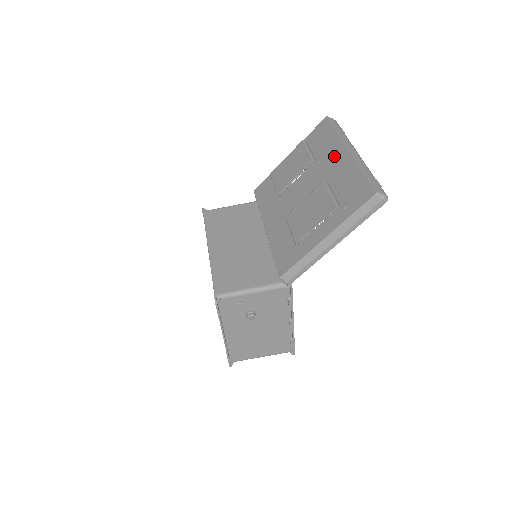
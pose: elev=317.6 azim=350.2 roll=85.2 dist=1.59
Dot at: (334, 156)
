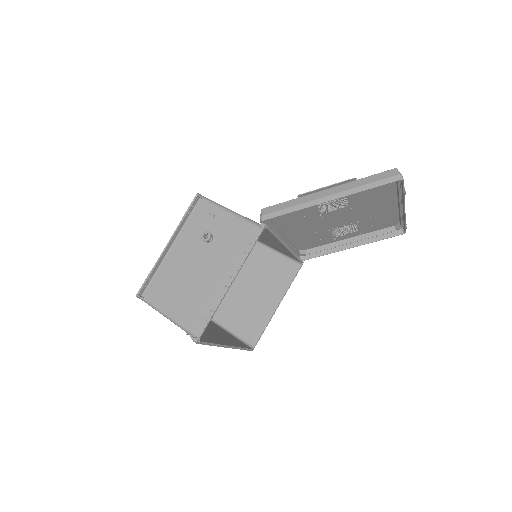
Dot at: (383, 207)
